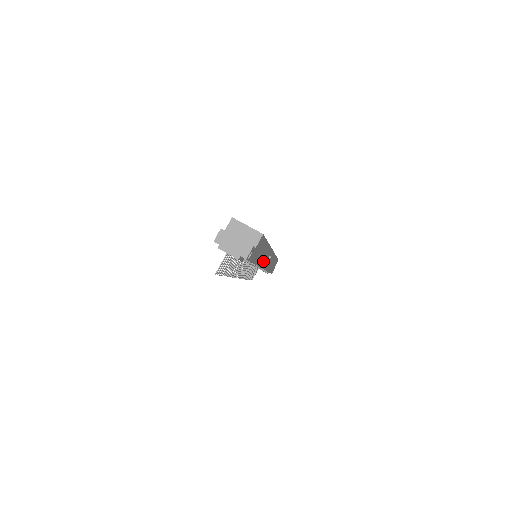
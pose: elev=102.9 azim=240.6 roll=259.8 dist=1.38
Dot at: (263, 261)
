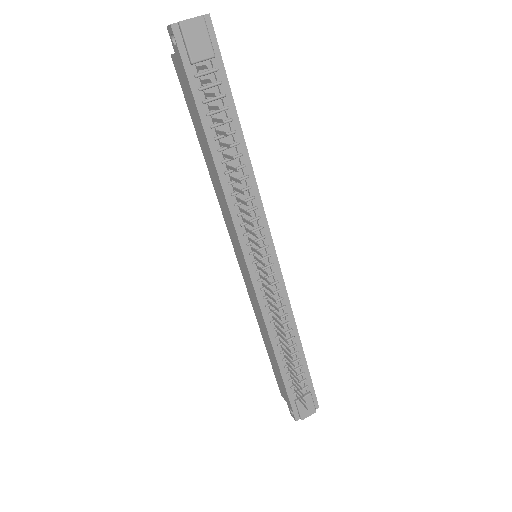
Dot at: occluded
